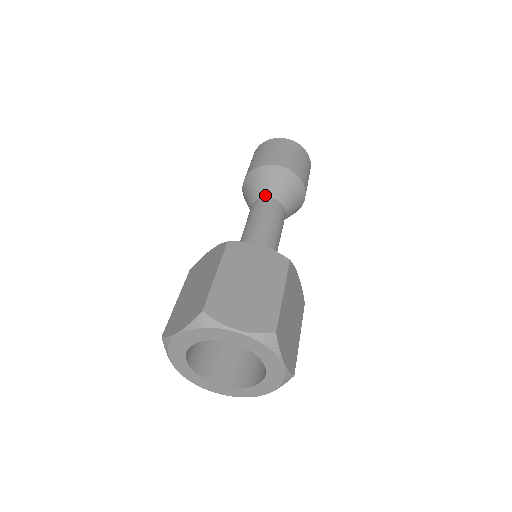
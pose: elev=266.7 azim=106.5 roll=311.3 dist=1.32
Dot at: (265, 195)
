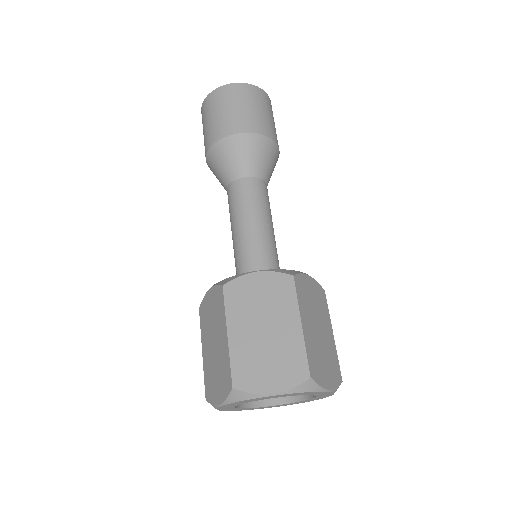
Dot at: (236, 177)
